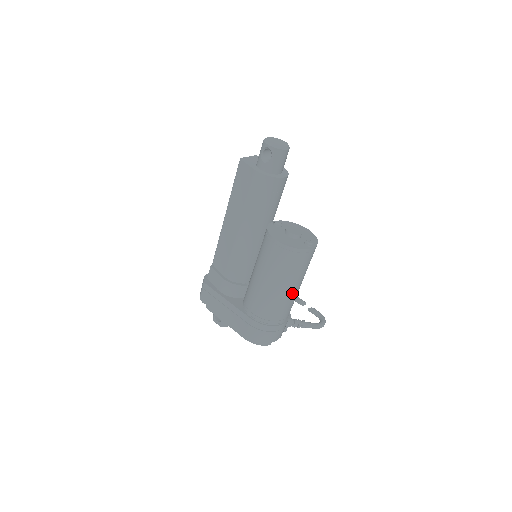
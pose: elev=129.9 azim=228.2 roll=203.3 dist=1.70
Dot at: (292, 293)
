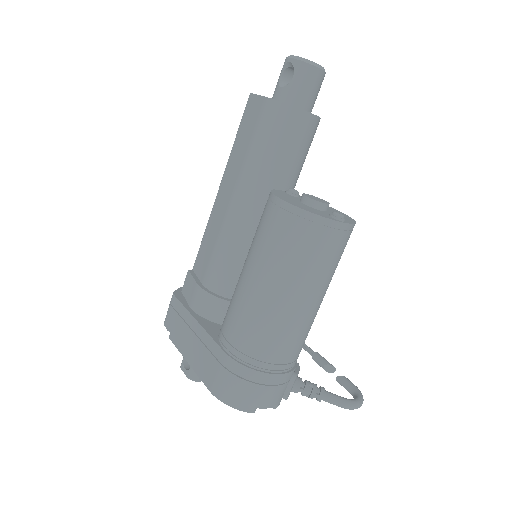
Dot at: (299, 310)
